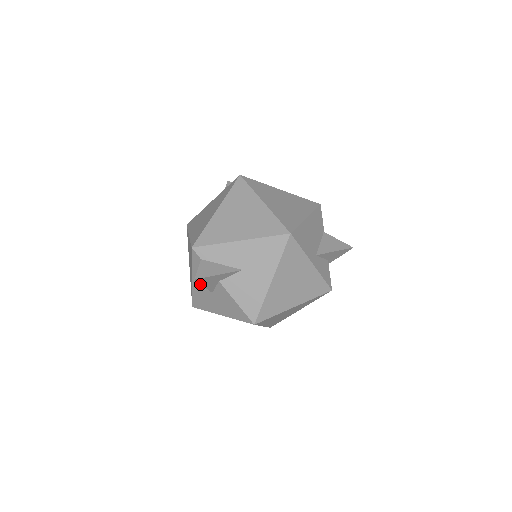
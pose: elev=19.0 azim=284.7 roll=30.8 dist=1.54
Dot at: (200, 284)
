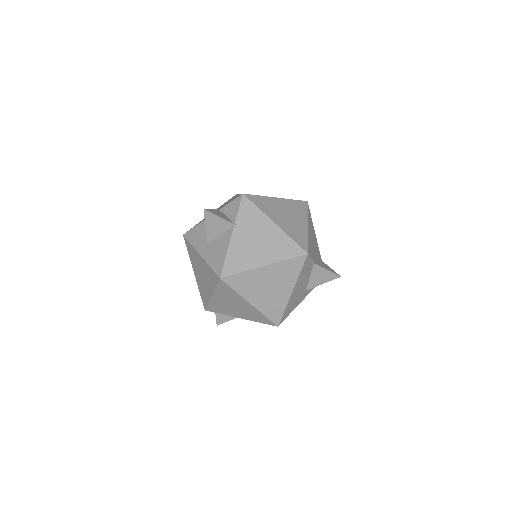
Dot at: occluded
